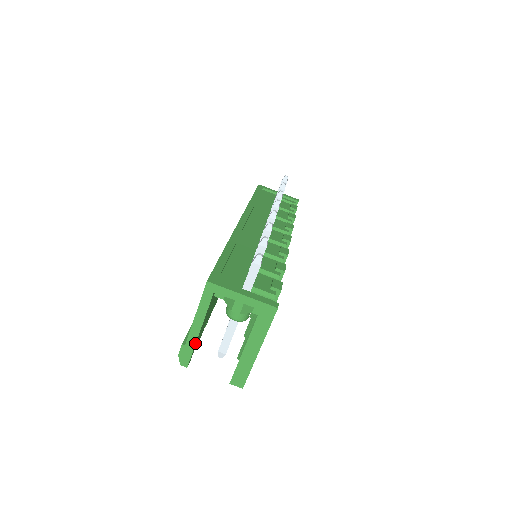
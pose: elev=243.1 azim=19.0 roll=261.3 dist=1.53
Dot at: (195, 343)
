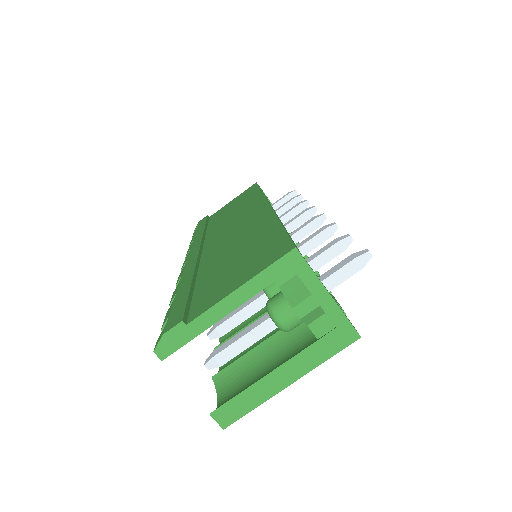
Dot at: (205, 329)
